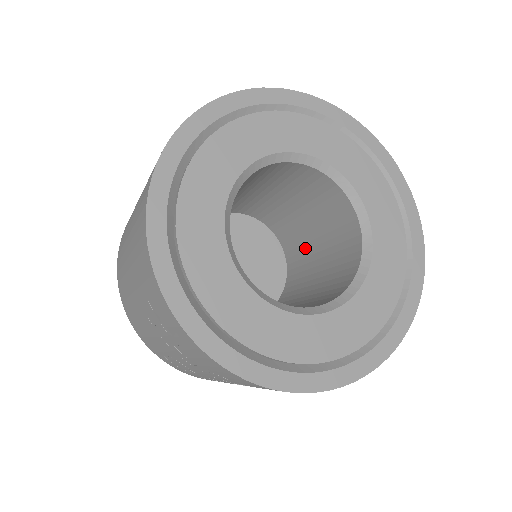
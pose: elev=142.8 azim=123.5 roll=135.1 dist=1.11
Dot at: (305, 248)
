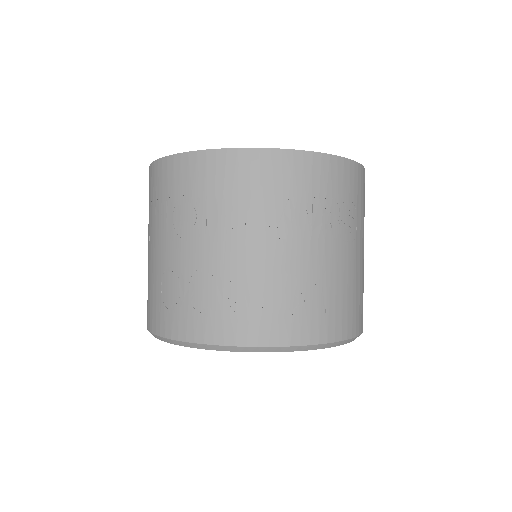
Dot at: occluded
